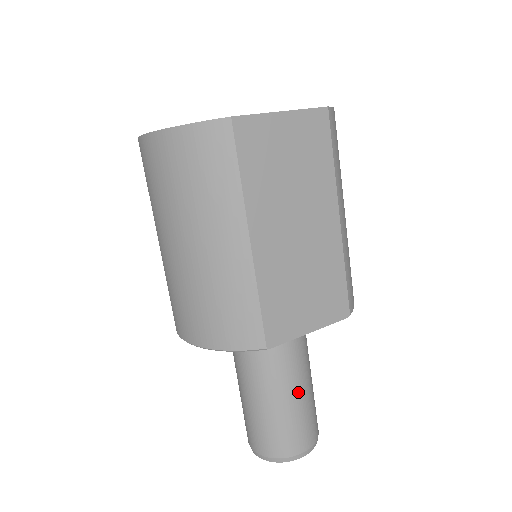
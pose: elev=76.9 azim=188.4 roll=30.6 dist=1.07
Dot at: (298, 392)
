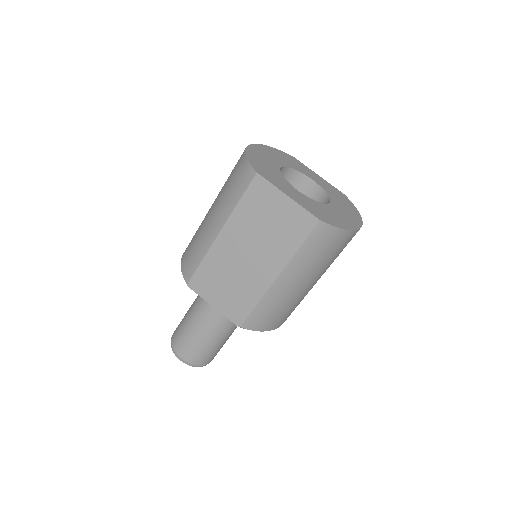
Dot at: (202, 331)
